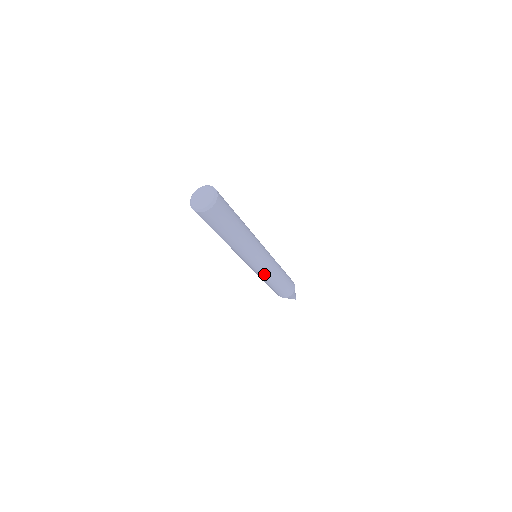
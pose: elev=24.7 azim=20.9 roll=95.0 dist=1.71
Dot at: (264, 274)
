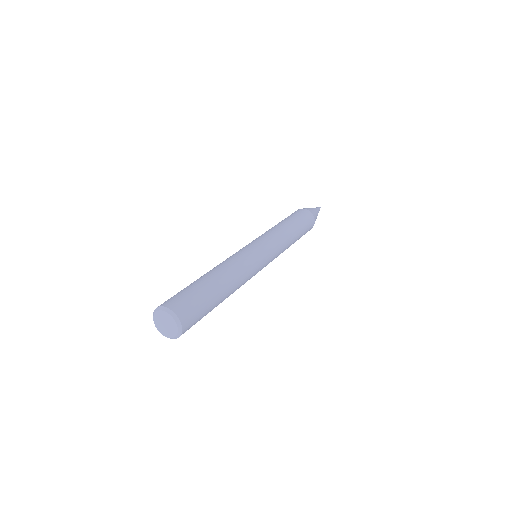
Dot at: occluded
